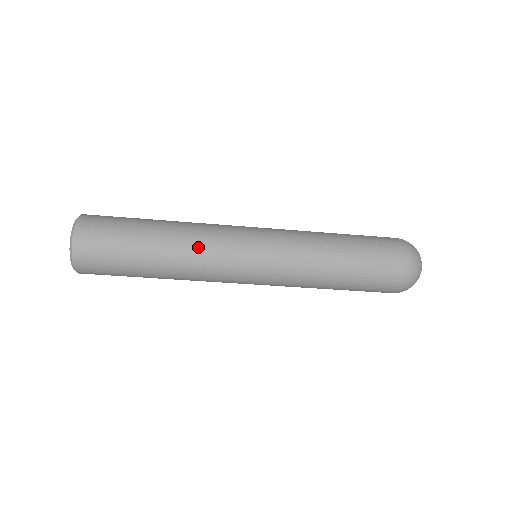
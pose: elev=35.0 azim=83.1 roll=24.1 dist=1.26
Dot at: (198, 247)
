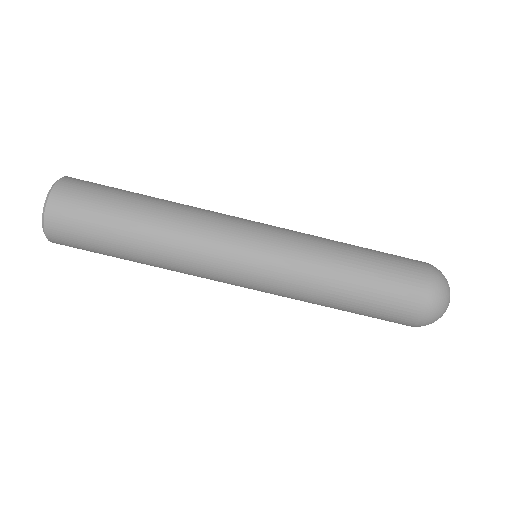
Dot at: occluded
